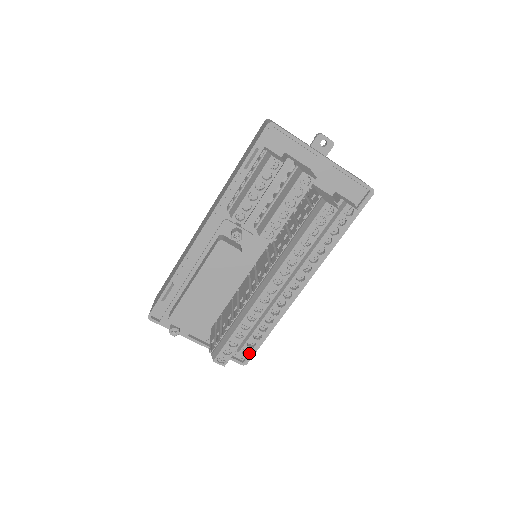
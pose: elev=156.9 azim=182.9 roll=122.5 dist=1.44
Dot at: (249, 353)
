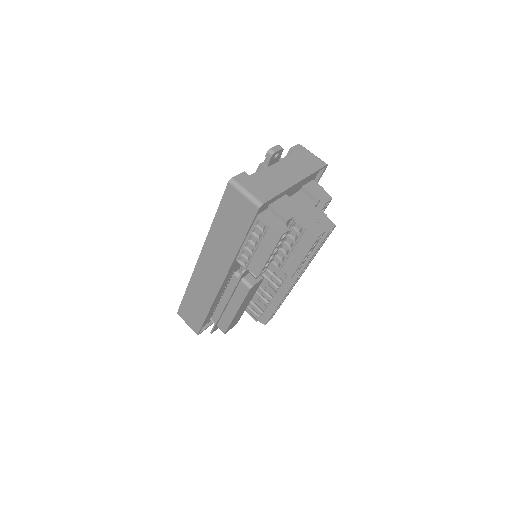
Dot at: occluded
